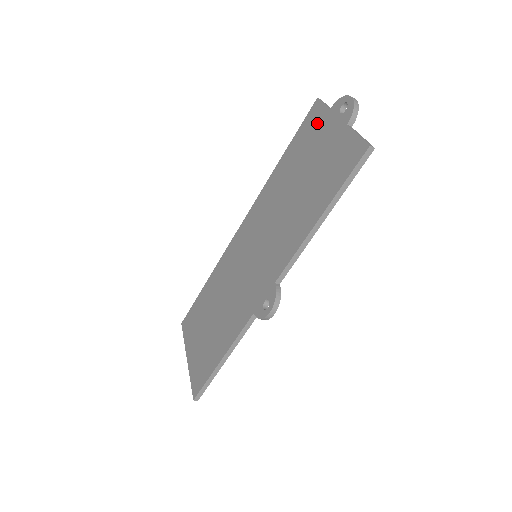
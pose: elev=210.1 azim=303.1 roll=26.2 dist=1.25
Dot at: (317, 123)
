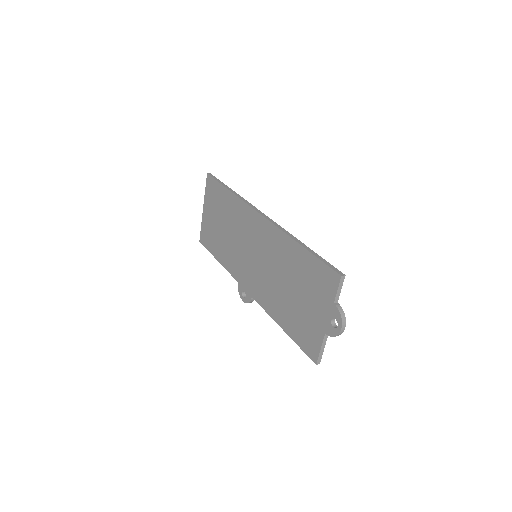
Dot at: (324, 290)
